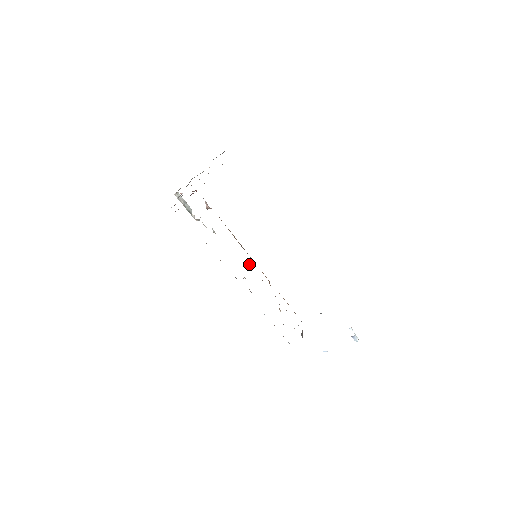
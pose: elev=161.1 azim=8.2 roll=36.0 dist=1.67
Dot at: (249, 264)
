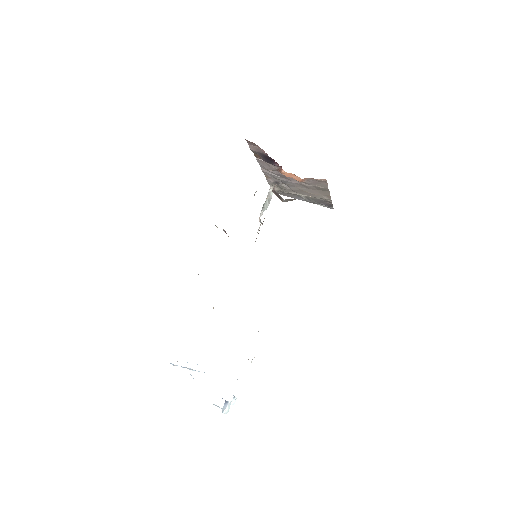
Dot at: occluded
